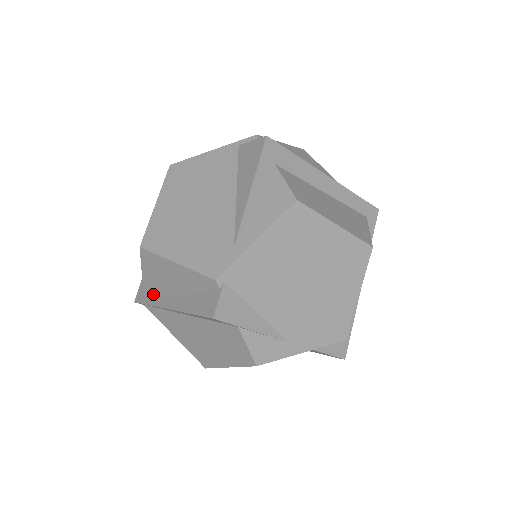
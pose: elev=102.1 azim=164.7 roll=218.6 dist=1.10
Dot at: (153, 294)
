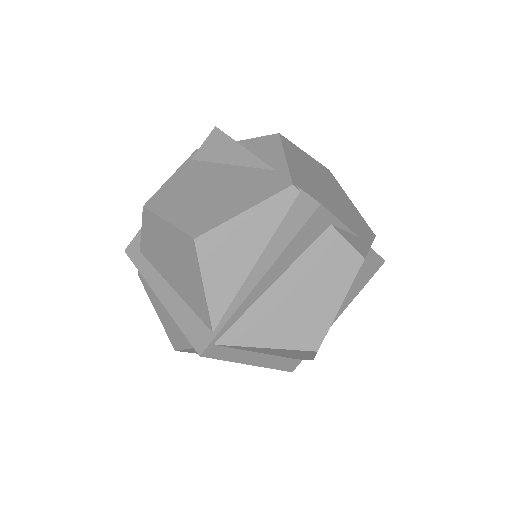
Dot at: (224, 303)
